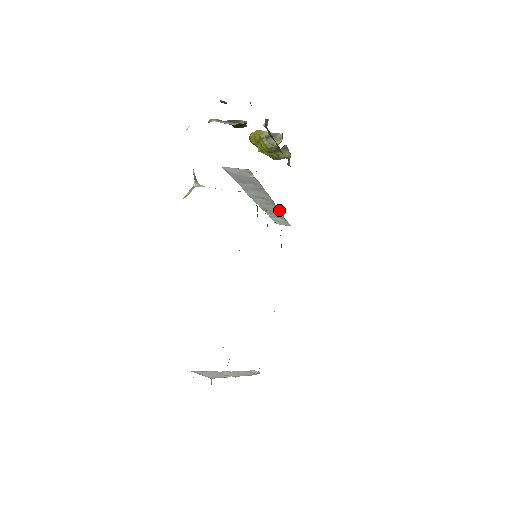
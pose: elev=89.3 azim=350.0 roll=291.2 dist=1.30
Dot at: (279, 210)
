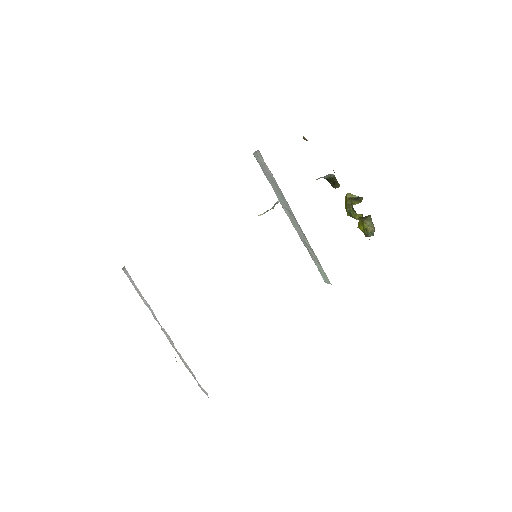
Dot at: occluded
